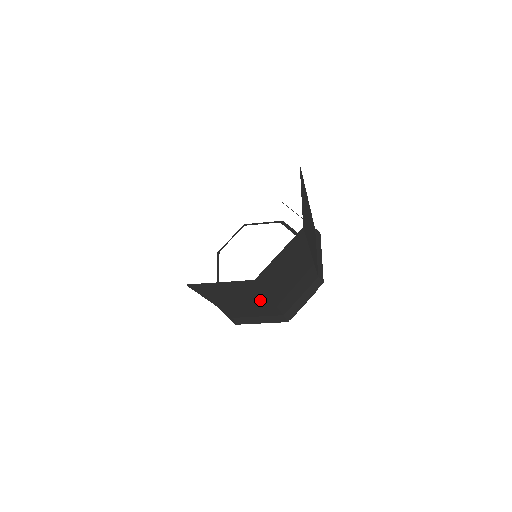
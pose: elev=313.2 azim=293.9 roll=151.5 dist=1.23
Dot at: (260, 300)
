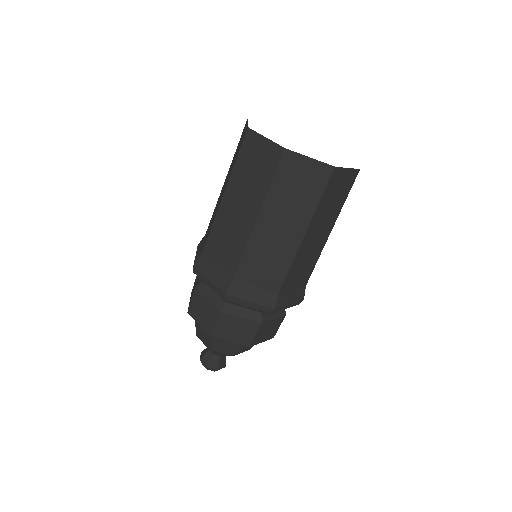
Dot at: (328, 228)
